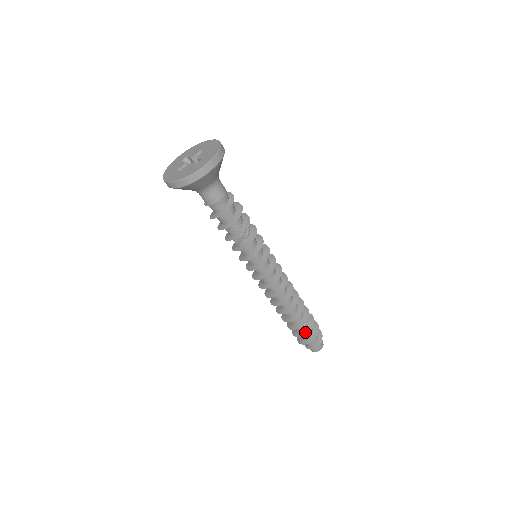
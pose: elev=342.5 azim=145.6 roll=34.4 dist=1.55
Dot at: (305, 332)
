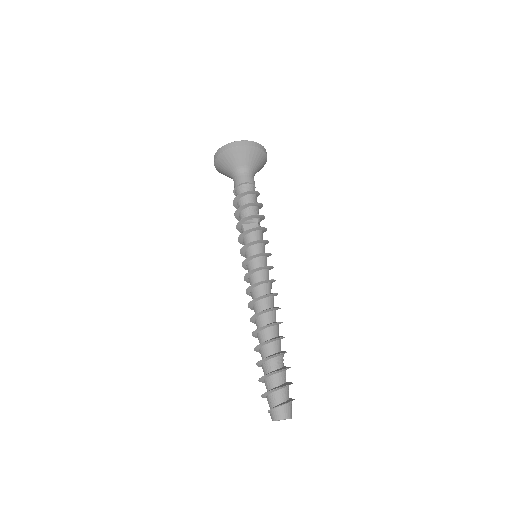
Dot at: (281, 368)
